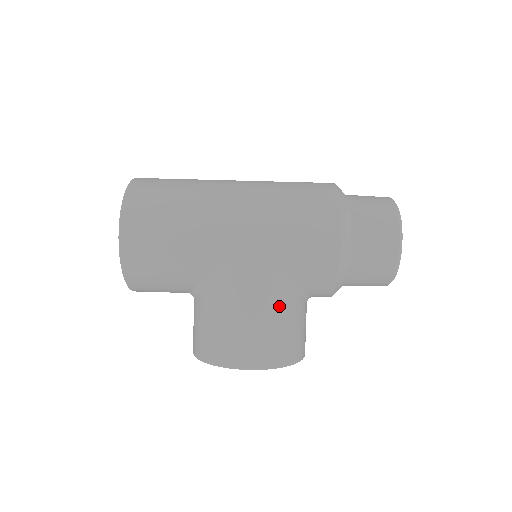
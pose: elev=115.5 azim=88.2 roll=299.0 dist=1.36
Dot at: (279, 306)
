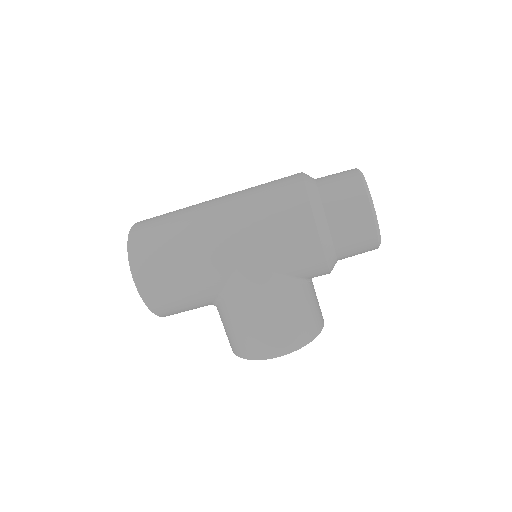
Dot at: (285, 301)
